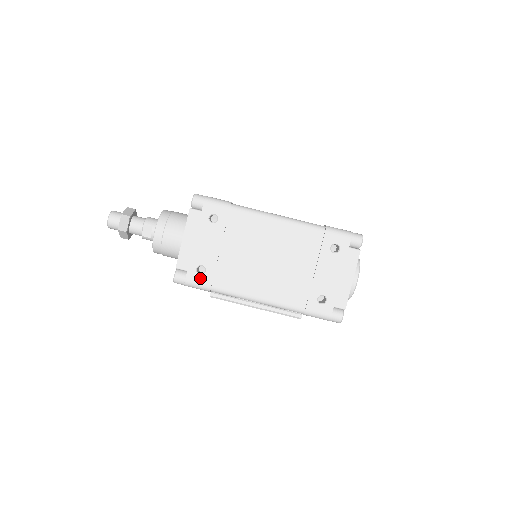
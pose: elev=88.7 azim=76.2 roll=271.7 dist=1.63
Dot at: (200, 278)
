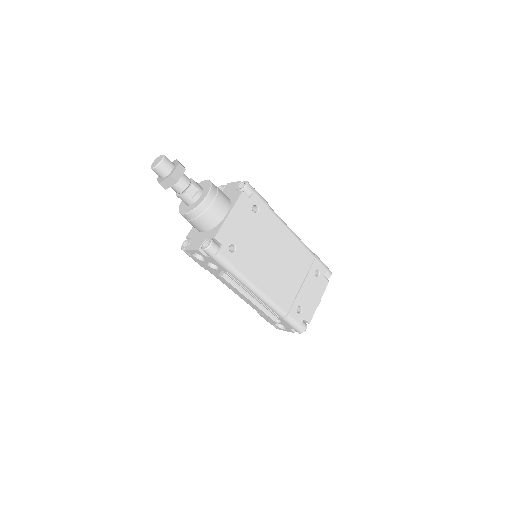
Dot at: (230, 255)
